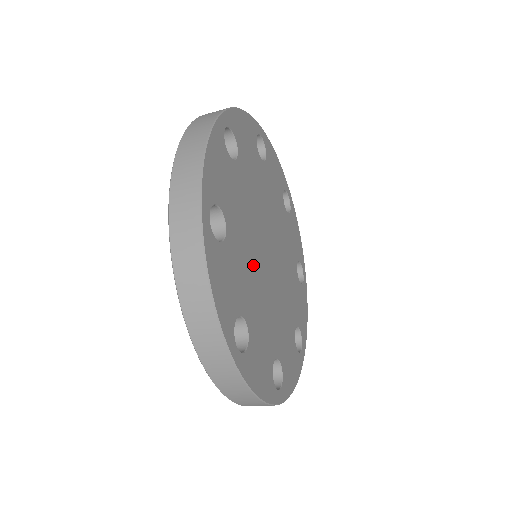
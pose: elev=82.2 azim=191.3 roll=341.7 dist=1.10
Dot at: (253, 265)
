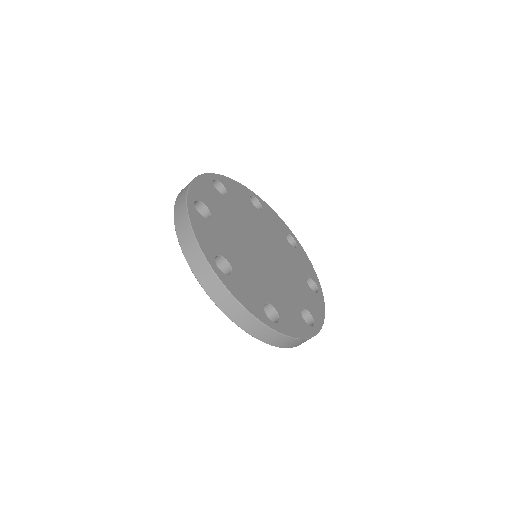
Dot at: (241, 245)
